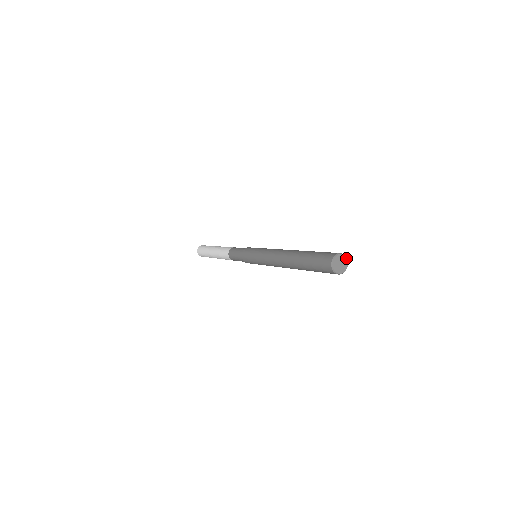
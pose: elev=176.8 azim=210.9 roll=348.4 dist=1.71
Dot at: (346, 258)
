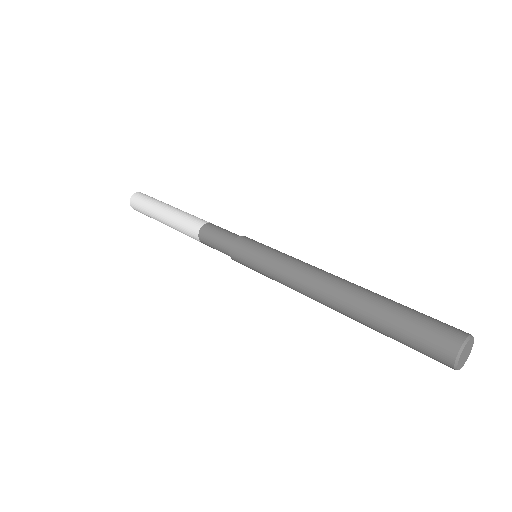
Dot at: (470, 339)
